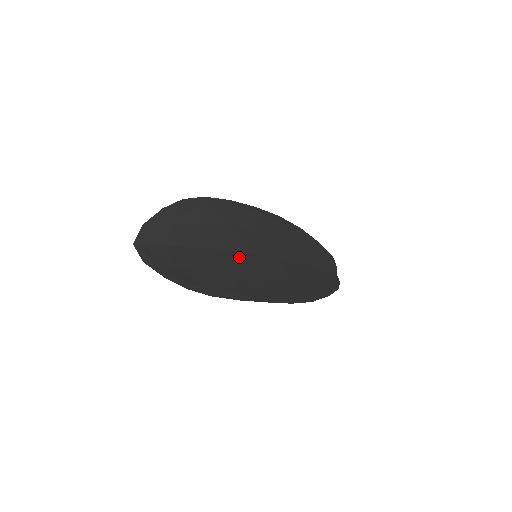
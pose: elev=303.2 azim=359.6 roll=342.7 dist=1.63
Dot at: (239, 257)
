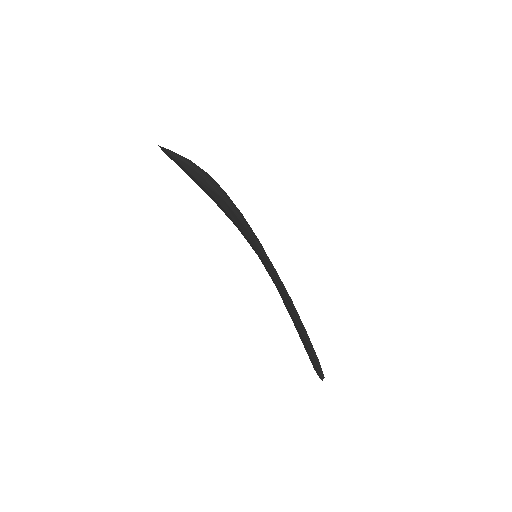
Dot at: occluded
